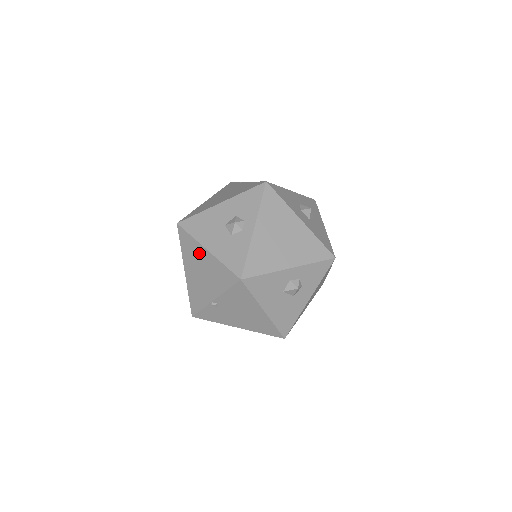
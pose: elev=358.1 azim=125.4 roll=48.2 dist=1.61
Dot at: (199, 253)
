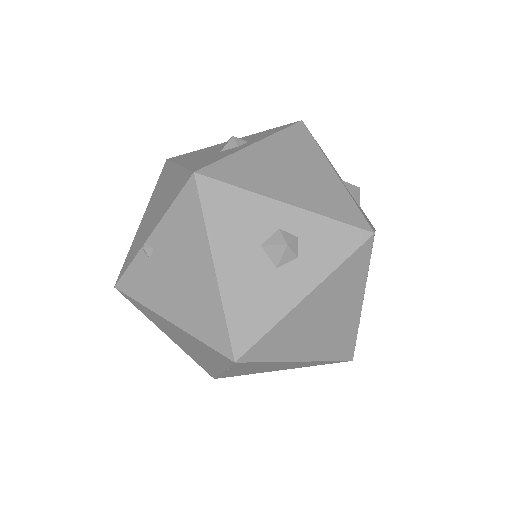
Dot at: (168, 177)
